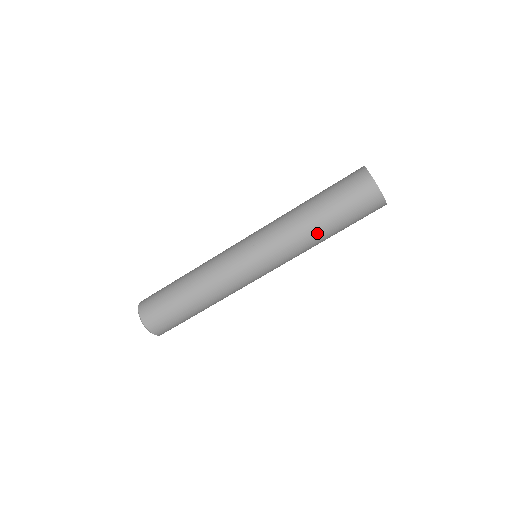
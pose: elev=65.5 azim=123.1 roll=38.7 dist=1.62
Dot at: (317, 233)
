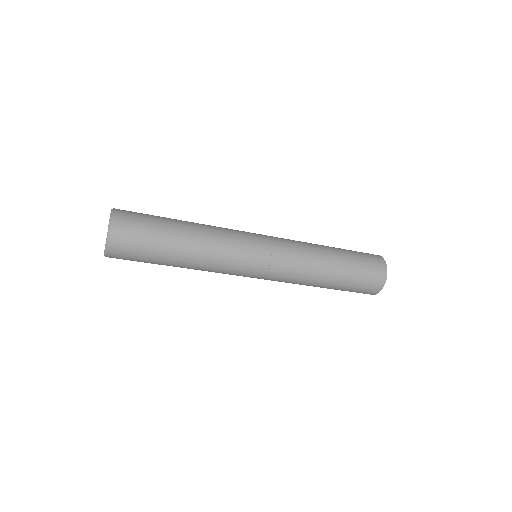
Dot at: (319, 285)
